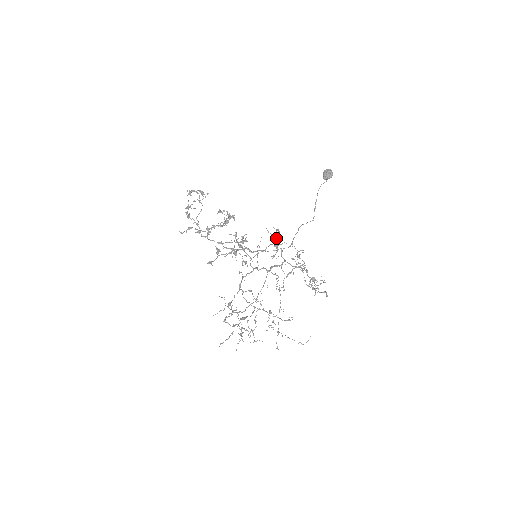
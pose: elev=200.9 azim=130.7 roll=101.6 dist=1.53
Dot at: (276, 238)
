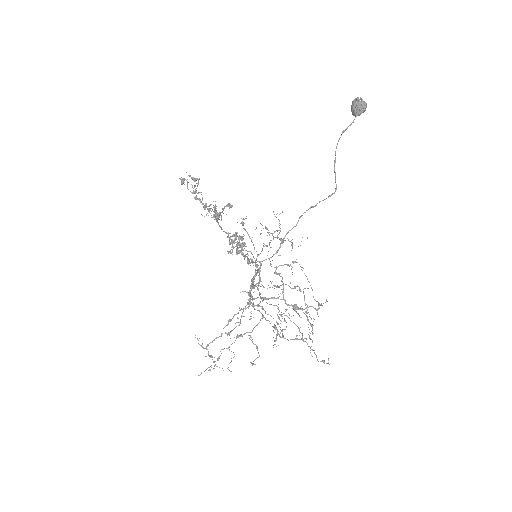
Dot at: (277, 231)
